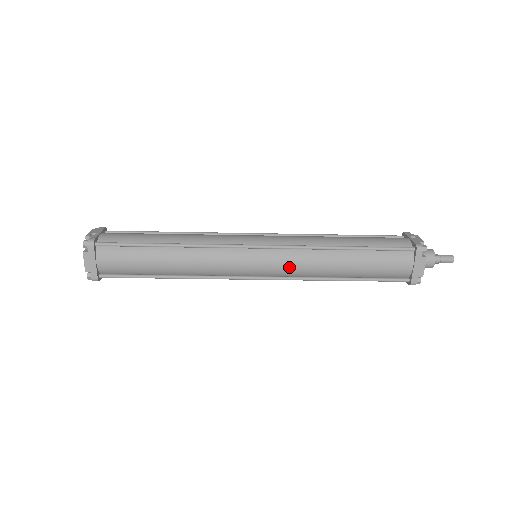
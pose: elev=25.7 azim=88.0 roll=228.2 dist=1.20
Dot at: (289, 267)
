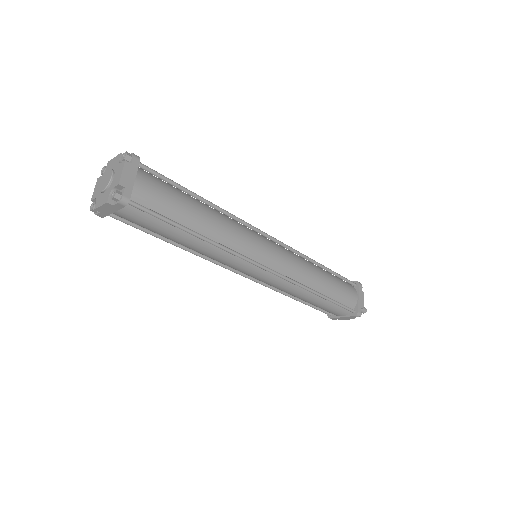
Dot at: (292, 266)
